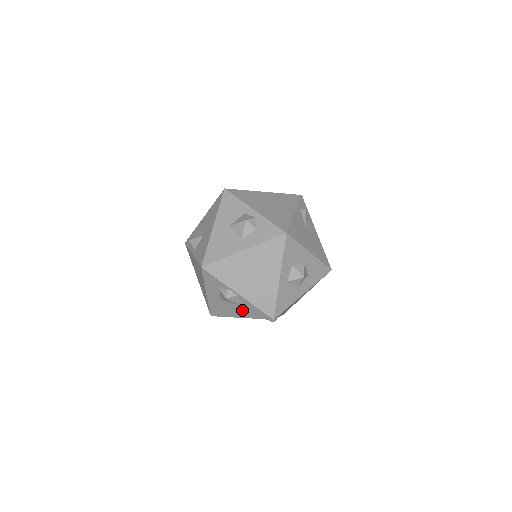
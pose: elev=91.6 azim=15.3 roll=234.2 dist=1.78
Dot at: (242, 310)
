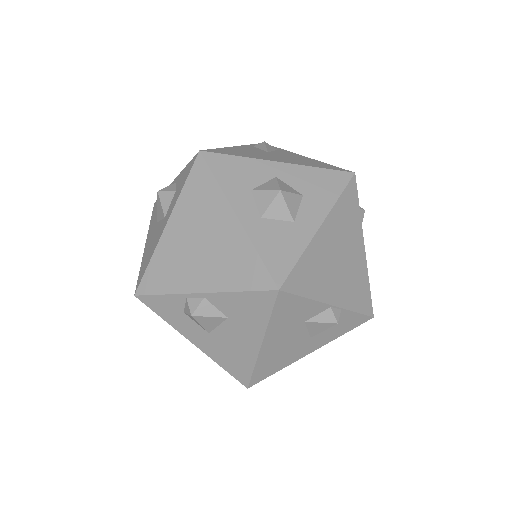
Dot at: (242, 324)
